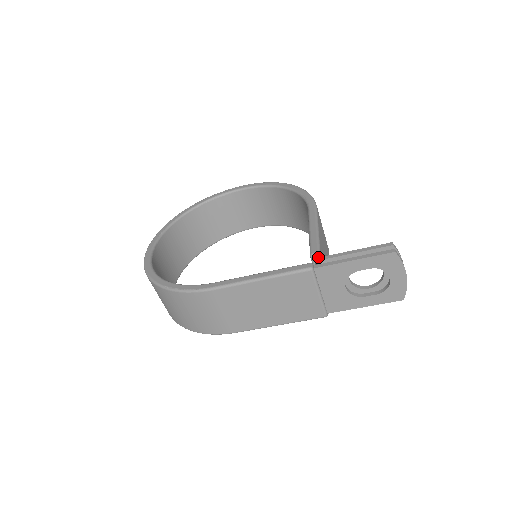
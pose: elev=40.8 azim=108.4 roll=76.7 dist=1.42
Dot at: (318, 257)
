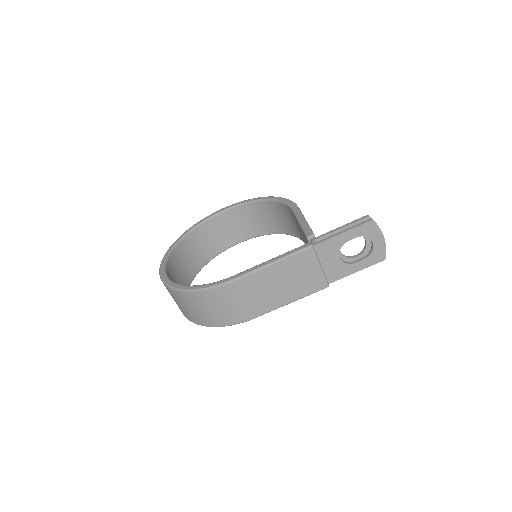
Dot at: (314, 238)
